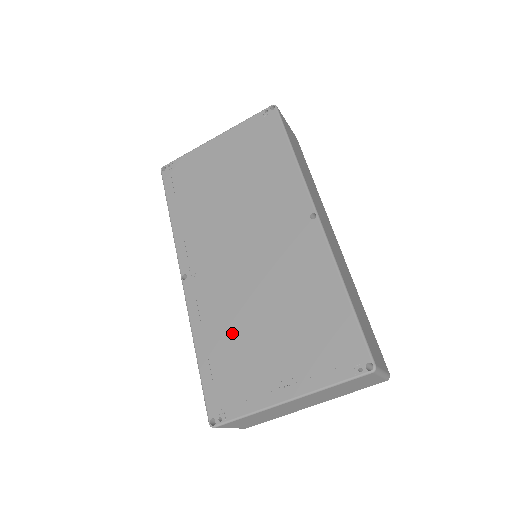
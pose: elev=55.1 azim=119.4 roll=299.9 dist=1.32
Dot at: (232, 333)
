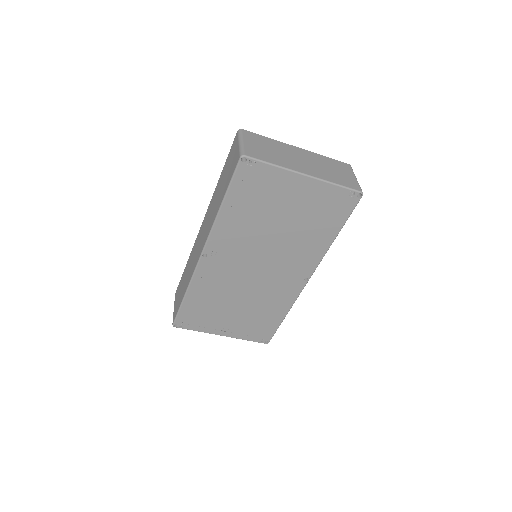
Dot at: (214, 300)
